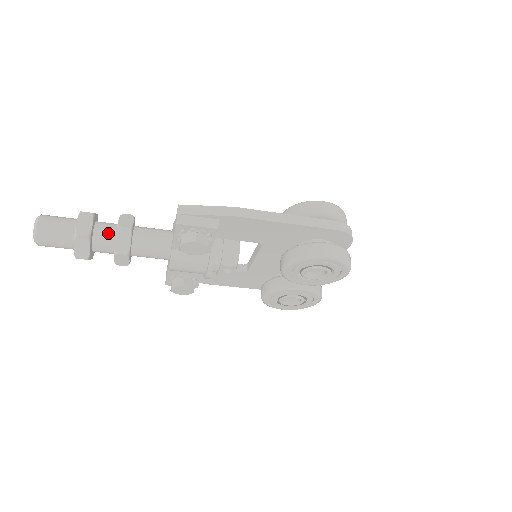
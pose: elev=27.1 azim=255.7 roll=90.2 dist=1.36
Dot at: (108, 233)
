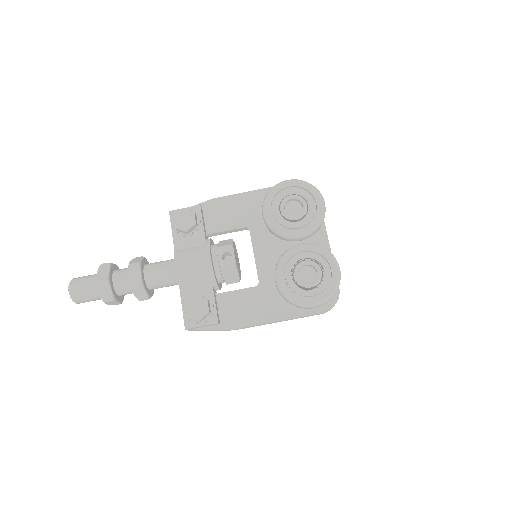
Dot at: (127, 268)
